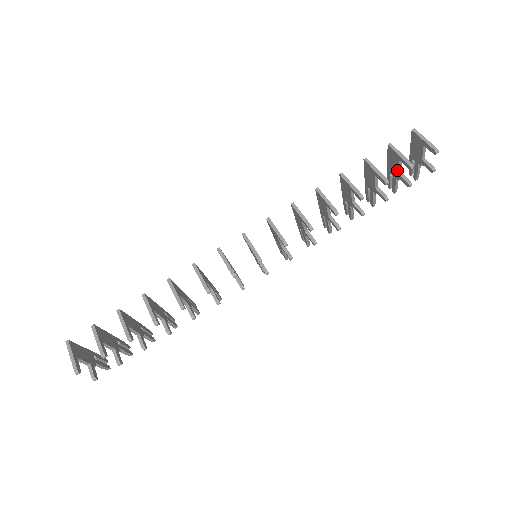
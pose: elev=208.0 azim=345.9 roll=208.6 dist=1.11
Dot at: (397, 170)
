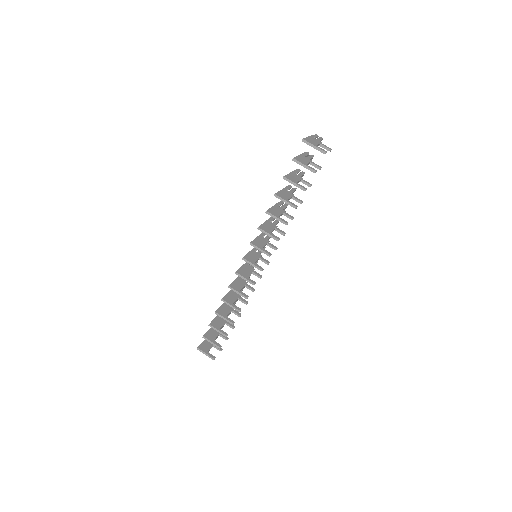
Dot at: occluded
